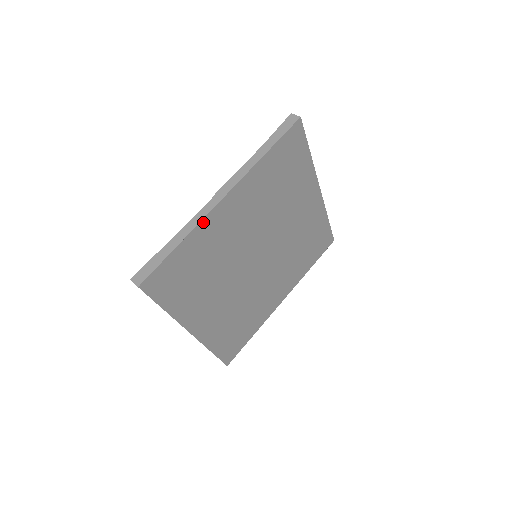
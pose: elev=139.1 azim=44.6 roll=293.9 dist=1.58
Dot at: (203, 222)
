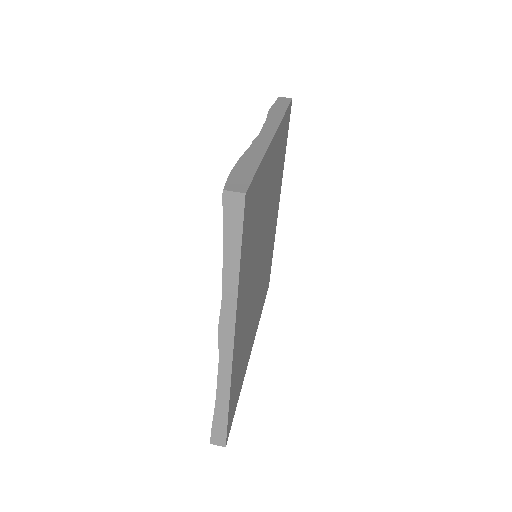
Dot at: (232, 374)
